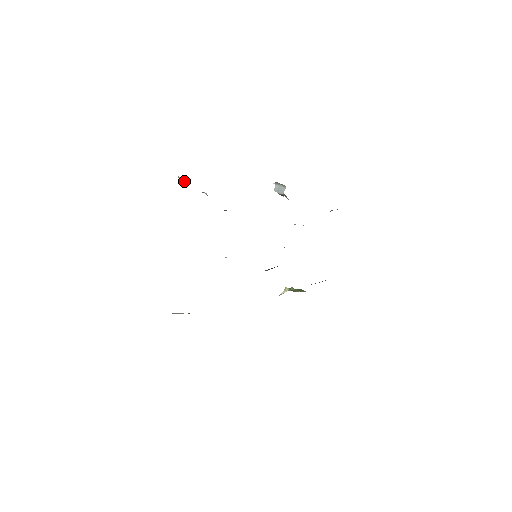
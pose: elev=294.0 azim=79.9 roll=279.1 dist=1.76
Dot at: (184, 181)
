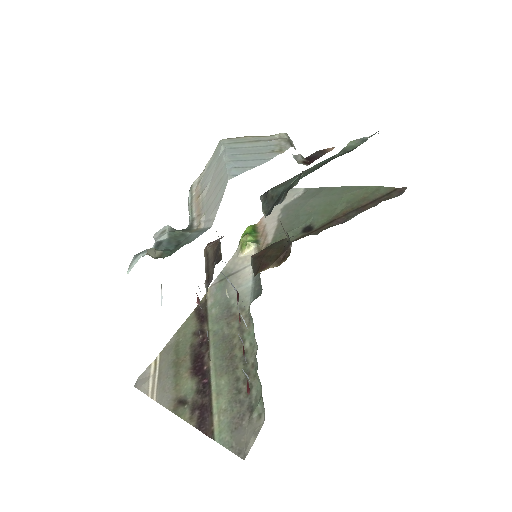
Dot at: (153, 249)
